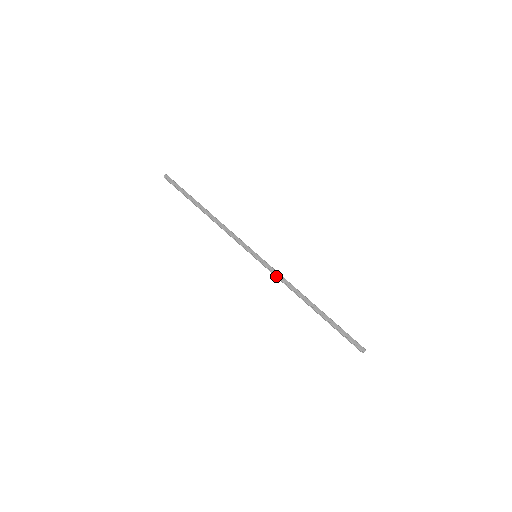
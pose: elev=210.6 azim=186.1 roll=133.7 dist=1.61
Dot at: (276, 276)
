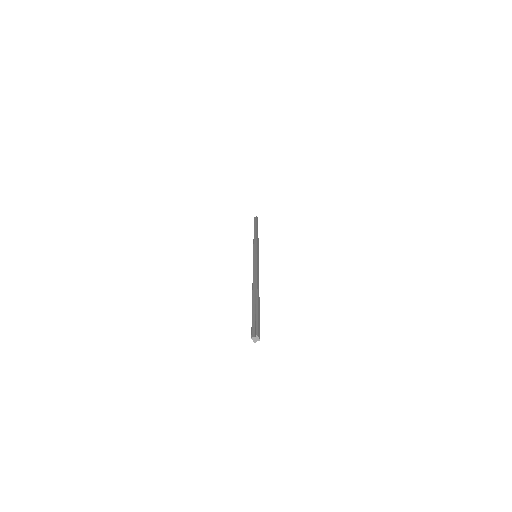
Dot at: (254, 266)
